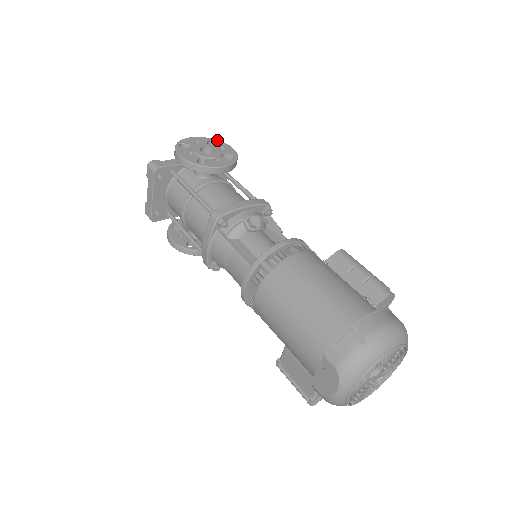
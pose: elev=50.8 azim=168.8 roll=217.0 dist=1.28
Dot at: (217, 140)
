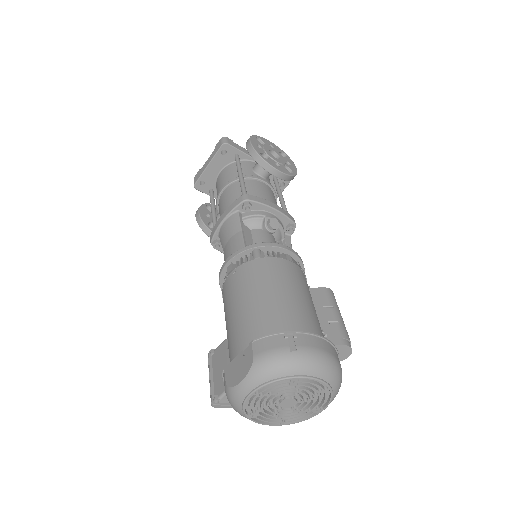
Dot at: occluded
